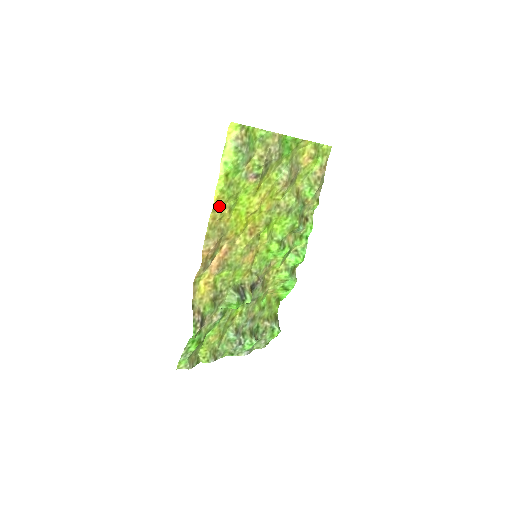
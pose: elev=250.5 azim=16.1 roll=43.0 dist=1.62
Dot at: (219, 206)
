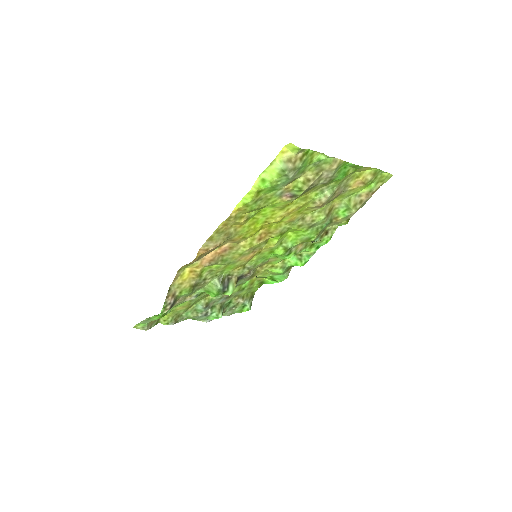
Dot at: (236, 216)
